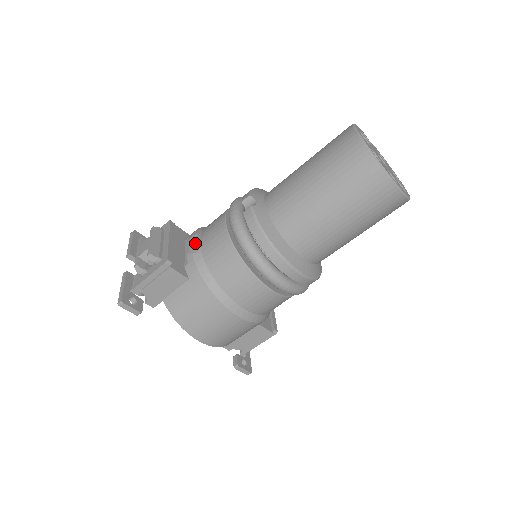
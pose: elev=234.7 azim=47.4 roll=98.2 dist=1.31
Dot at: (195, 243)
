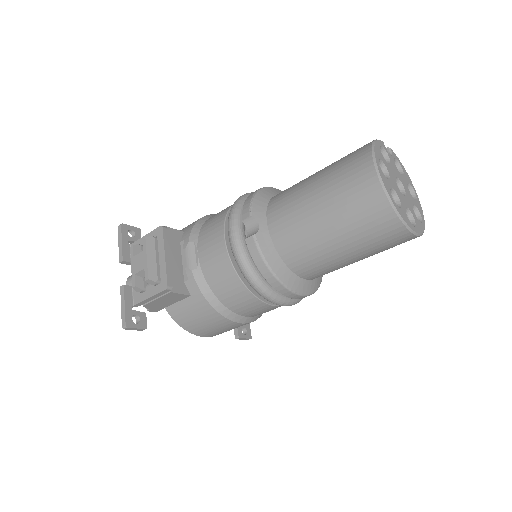
Dot at: (193, 255)
